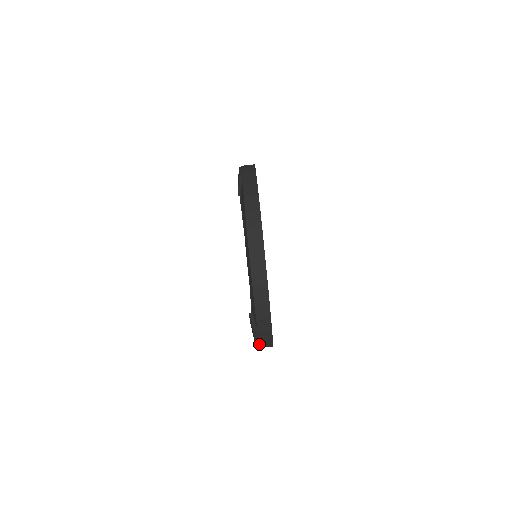
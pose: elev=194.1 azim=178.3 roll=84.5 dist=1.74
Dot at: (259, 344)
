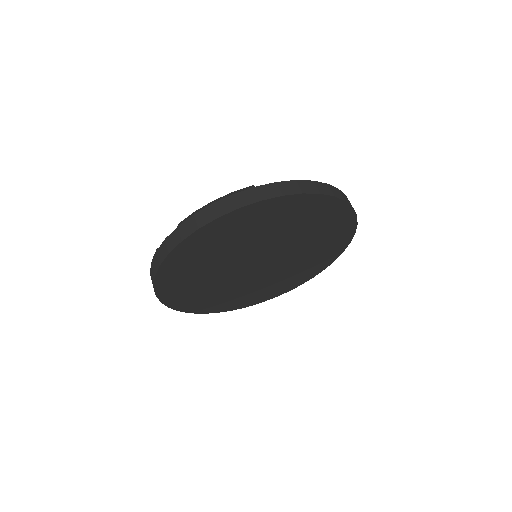
Dot at: (217, 201)
